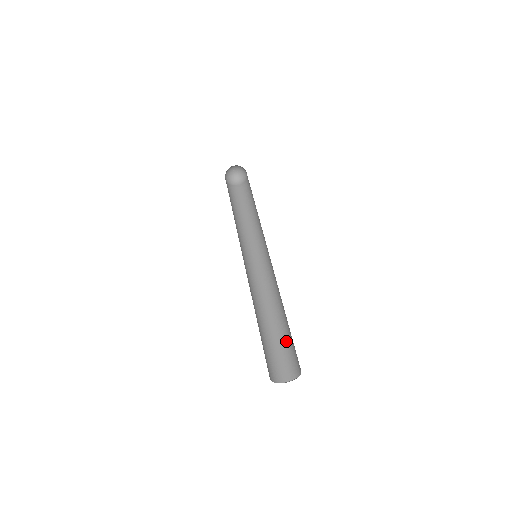
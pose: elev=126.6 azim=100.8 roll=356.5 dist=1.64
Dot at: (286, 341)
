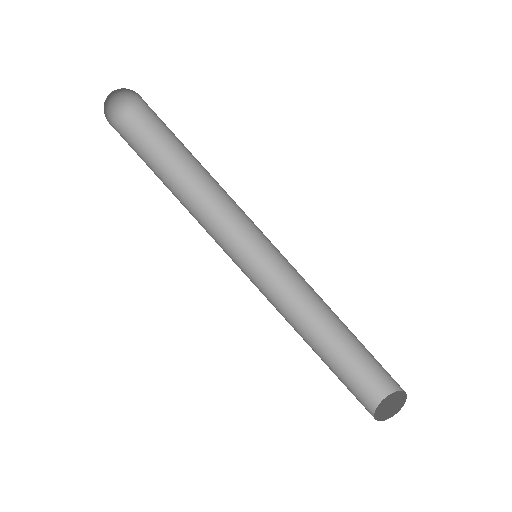
Dot at: (347, 362)
